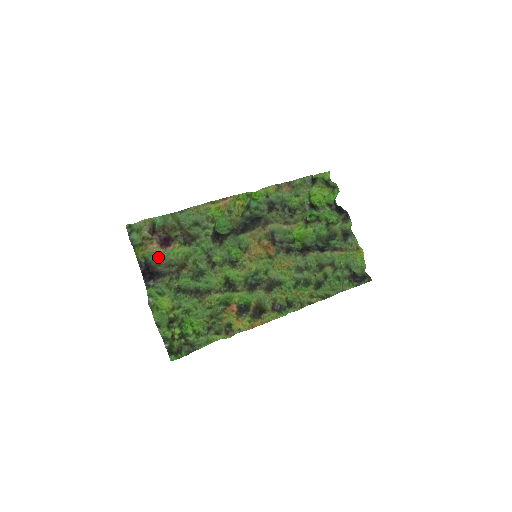
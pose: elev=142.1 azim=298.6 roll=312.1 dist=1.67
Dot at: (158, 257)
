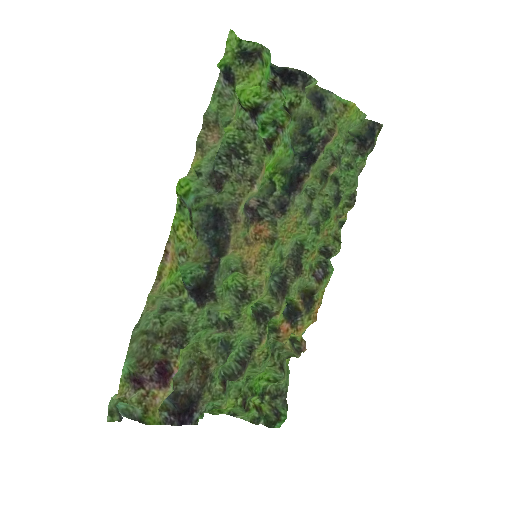
Dot at: occluded
